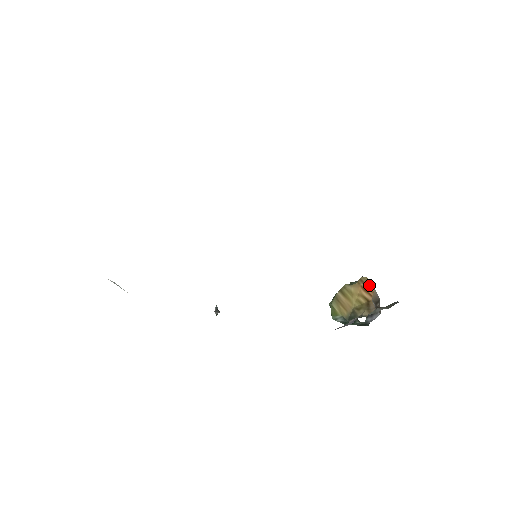
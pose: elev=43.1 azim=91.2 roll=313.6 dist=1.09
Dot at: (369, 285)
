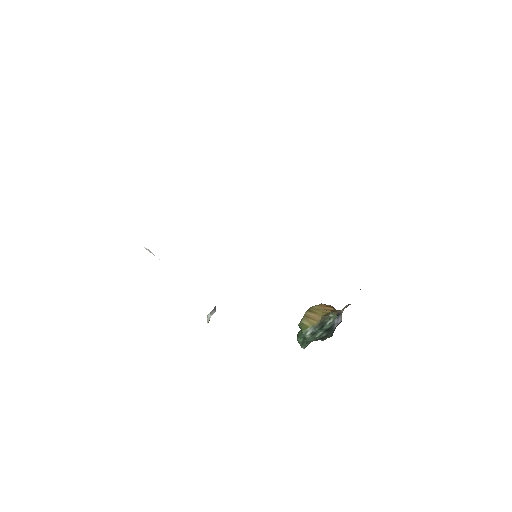
Dot at: (329, 305)
